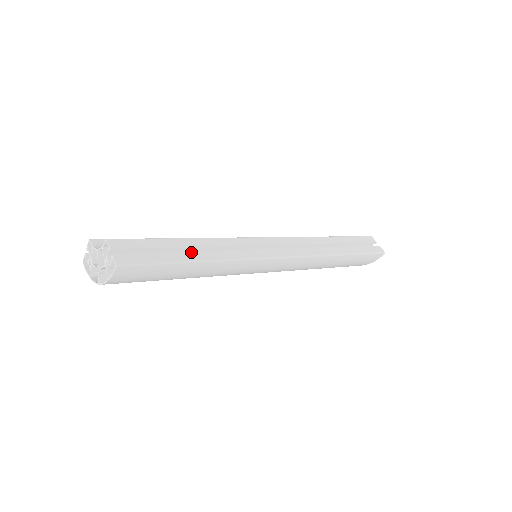
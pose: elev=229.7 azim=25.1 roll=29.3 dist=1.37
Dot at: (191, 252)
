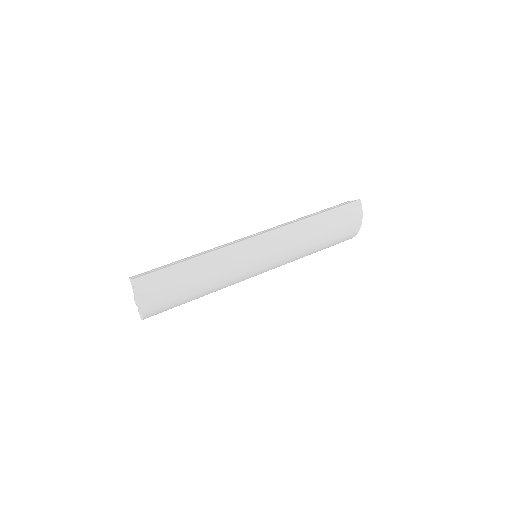
Dot at: (186, 259)
